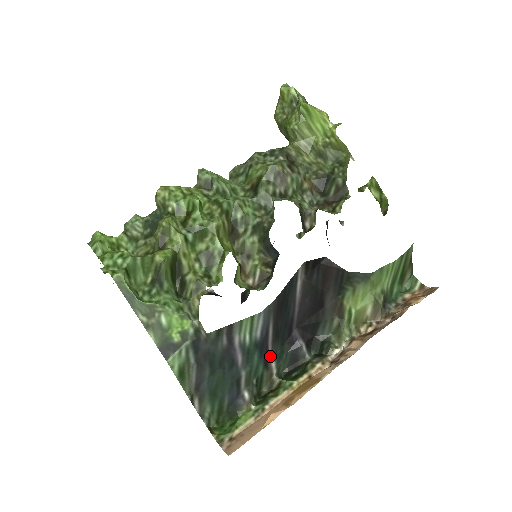
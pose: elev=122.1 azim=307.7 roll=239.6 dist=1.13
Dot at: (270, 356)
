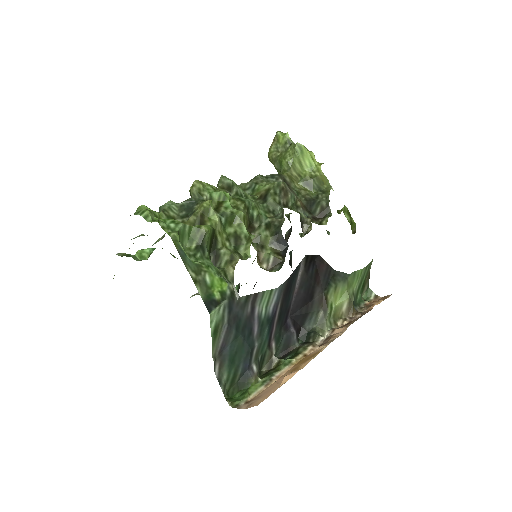
Dot at: (272, 336)
